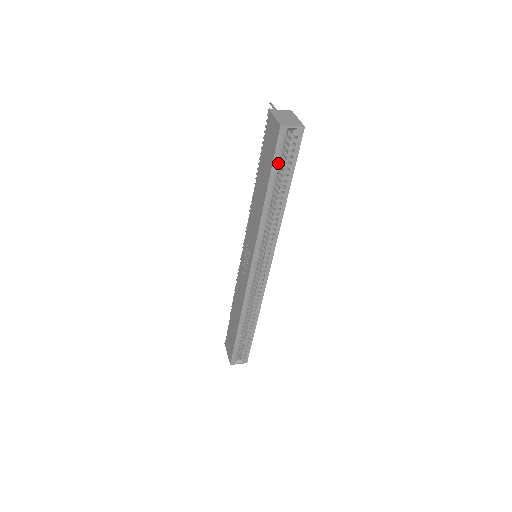
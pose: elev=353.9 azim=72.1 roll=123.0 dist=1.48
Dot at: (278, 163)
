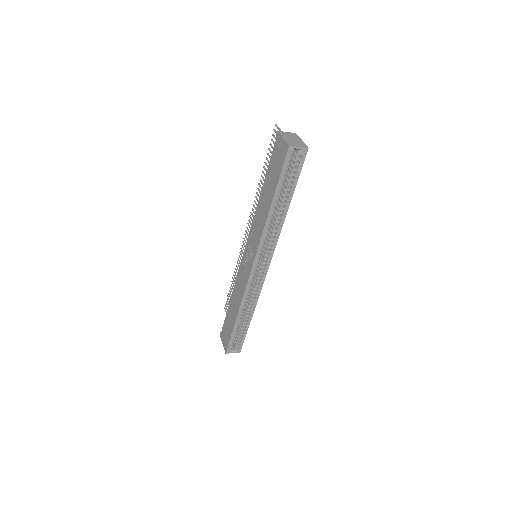
Dot at: (284, 177)
